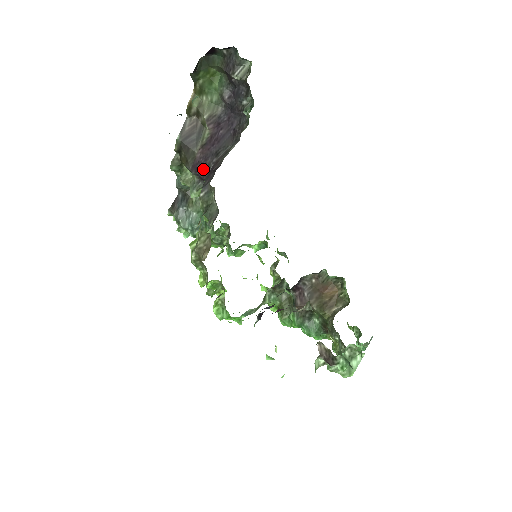
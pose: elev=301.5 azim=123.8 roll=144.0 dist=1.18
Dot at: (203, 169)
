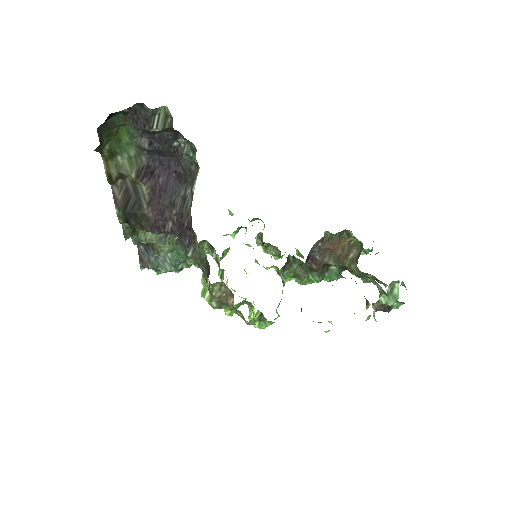
Dot at: (166, 225)
